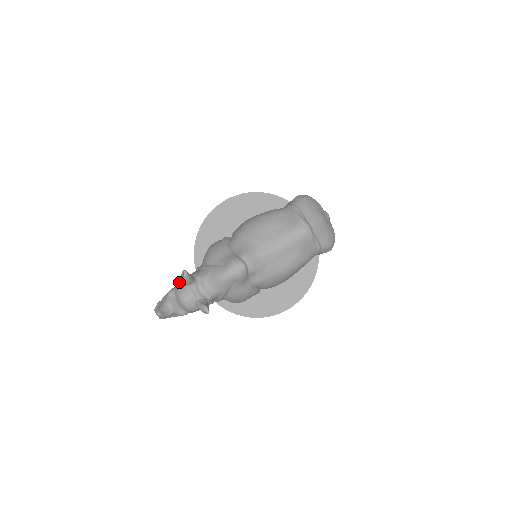
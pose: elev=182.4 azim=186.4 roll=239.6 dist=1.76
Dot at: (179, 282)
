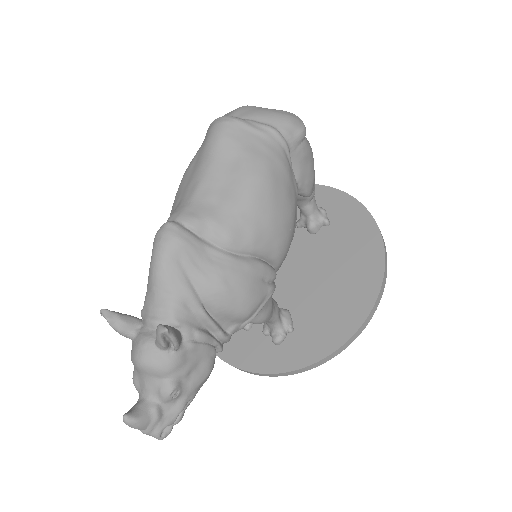
Dot at: occluded
